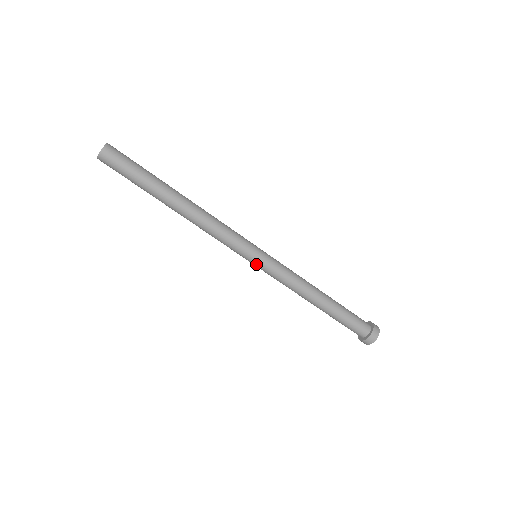
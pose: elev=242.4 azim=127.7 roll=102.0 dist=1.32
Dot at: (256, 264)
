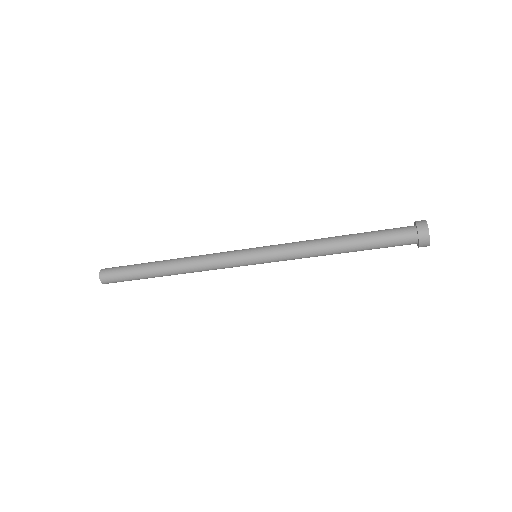
Dot at: occluded
